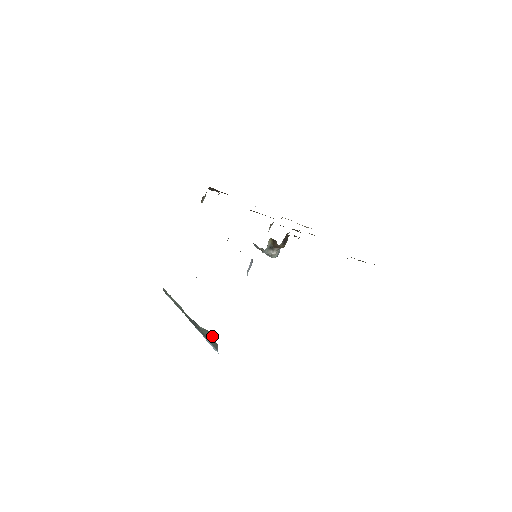
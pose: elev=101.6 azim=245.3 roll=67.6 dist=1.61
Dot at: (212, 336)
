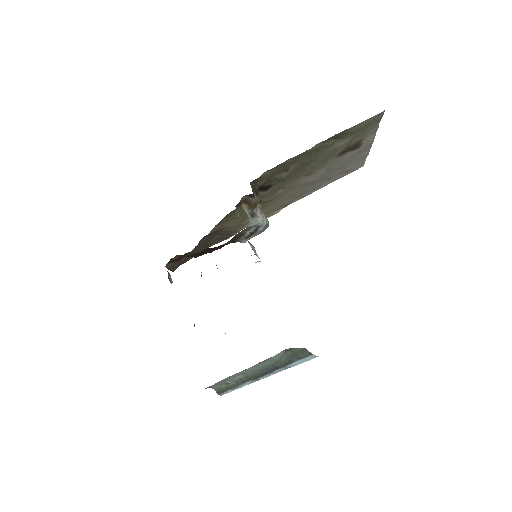
Dot at: (292, 349)
